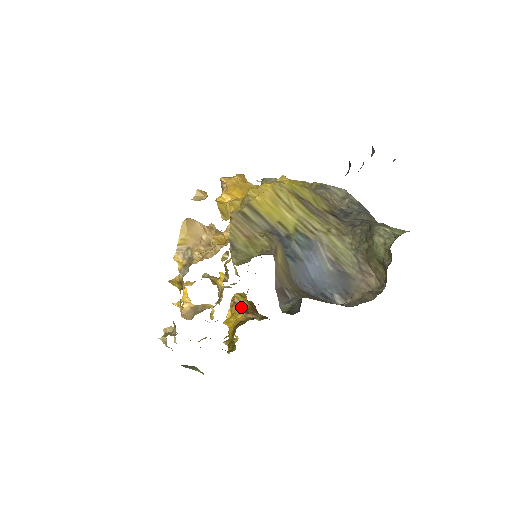
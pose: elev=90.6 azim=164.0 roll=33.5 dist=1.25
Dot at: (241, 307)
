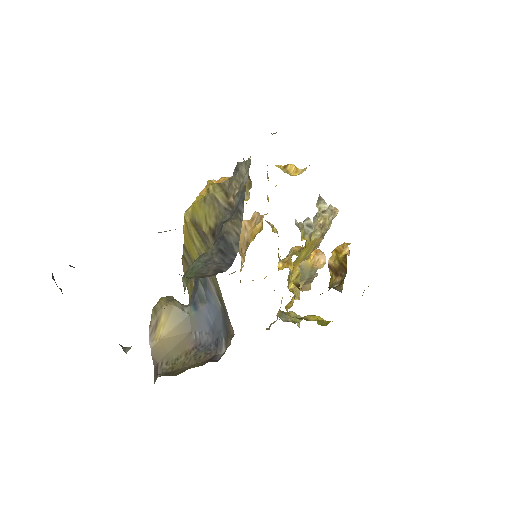
Dot at: (332, 269)
